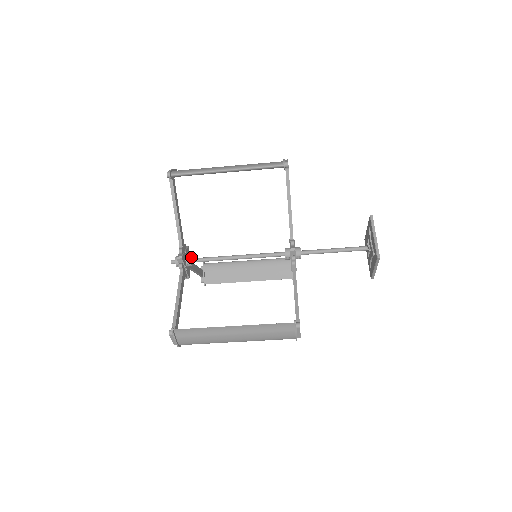
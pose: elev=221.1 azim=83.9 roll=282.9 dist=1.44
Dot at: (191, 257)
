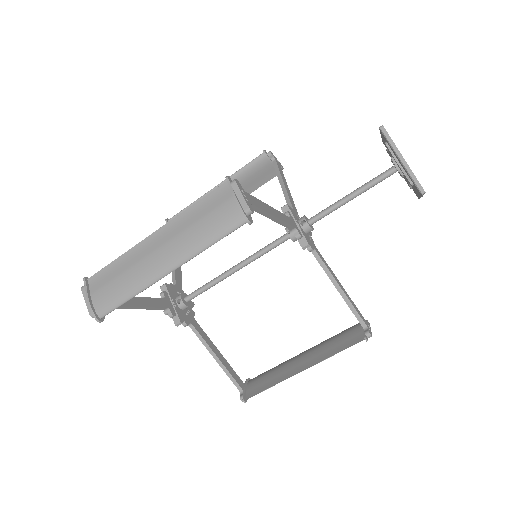
Dot at: (186, 297)
